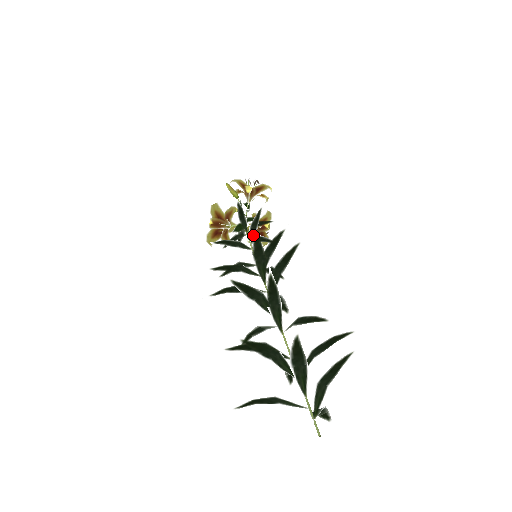
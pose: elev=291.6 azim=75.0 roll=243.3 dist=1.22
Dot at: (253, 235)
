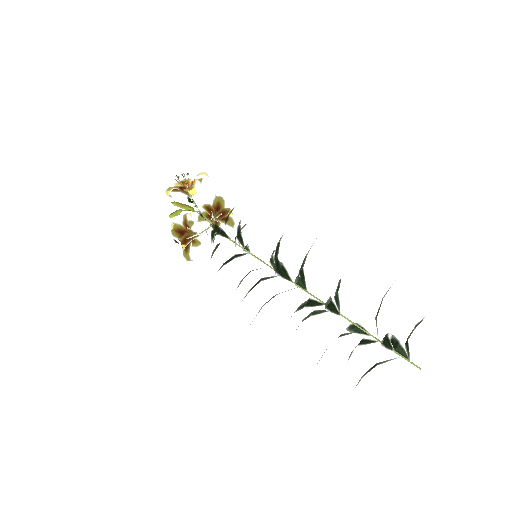
Dot at: (242, 241)
